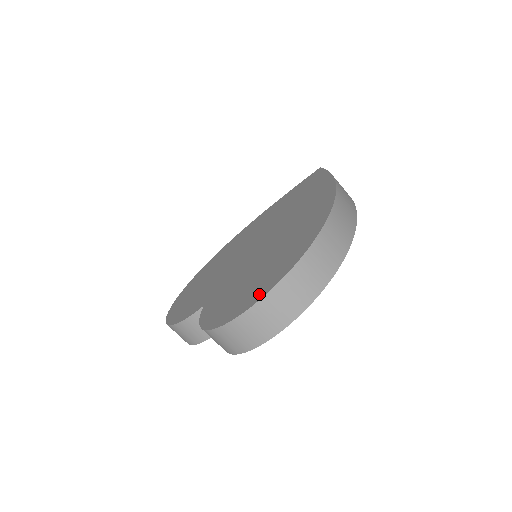
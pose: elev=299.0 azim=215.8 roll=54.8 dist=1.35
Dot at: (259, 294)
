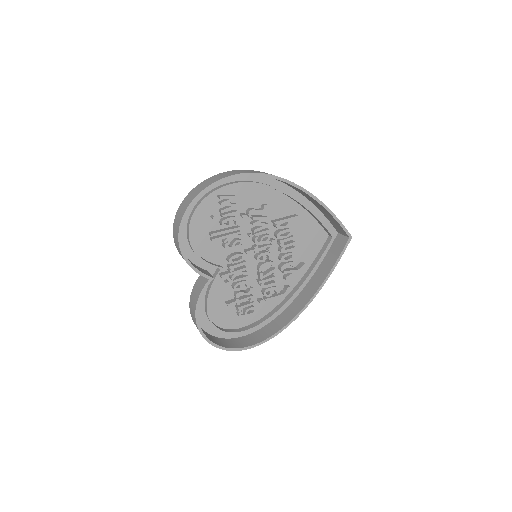
Dot at: occluded
